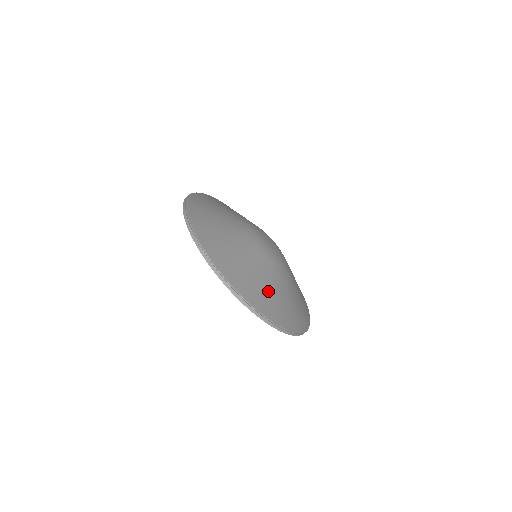
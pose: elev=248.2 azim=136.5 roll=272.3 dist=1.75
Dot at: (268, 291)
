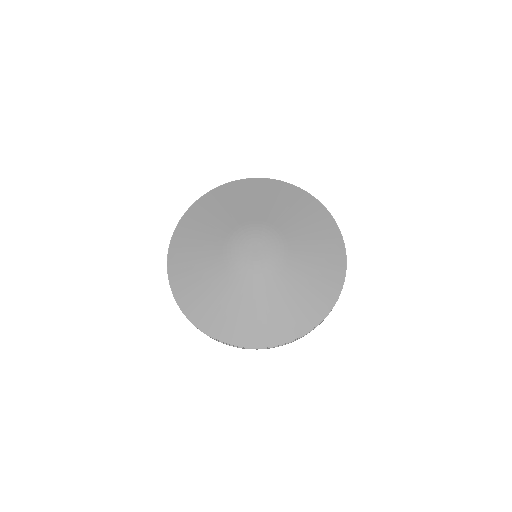
Dot at: (272, 317)
